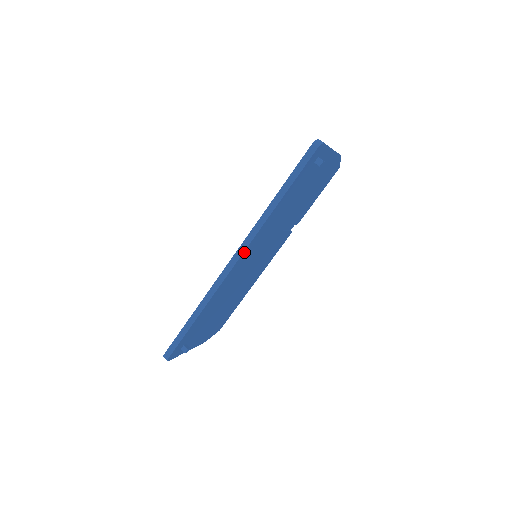
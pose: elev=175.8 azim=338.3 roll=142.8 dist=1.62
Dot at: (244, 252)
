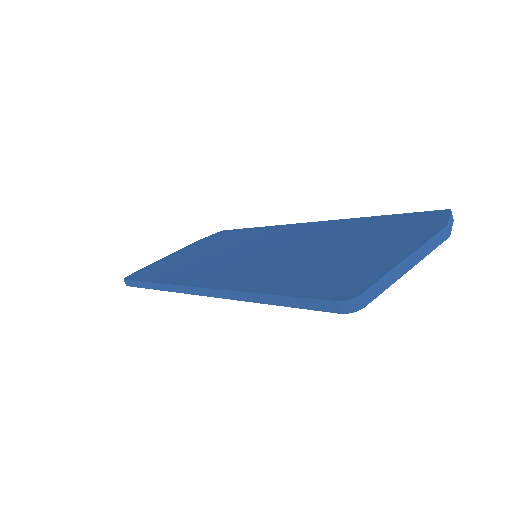
Dot at: (209, 294)
